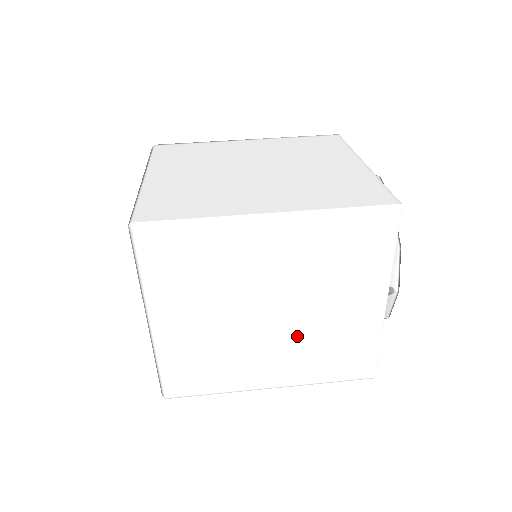
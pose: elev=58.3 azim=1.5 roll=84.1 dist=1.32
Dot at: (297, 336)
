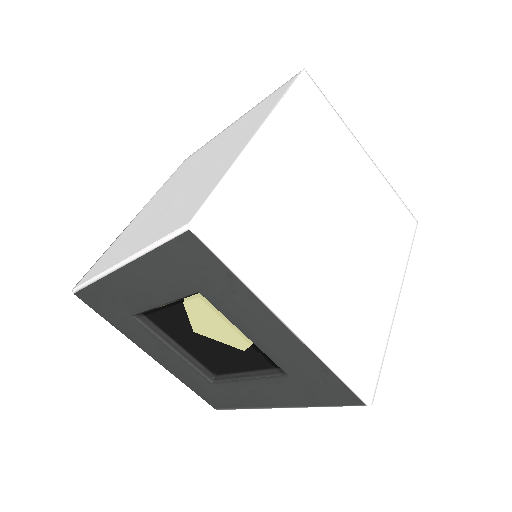
Dot at: (363, 229)
